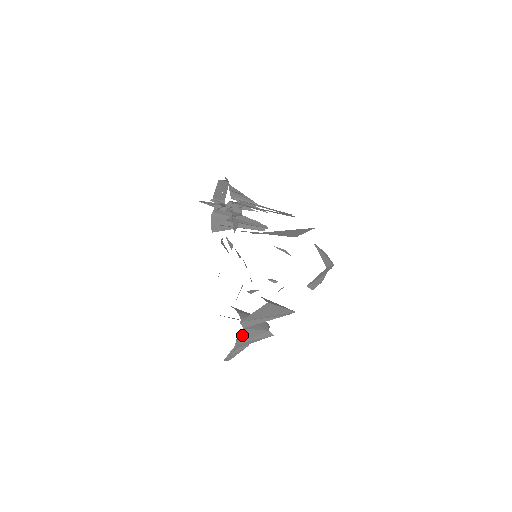
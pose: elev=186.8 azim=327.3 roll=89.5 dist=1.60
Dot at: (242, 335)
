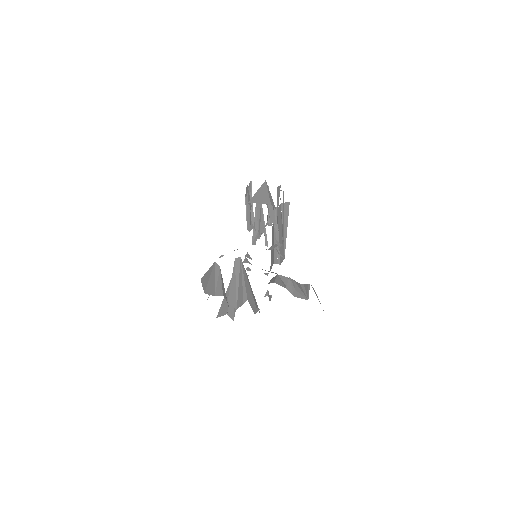
Dot at: (222, 314)
